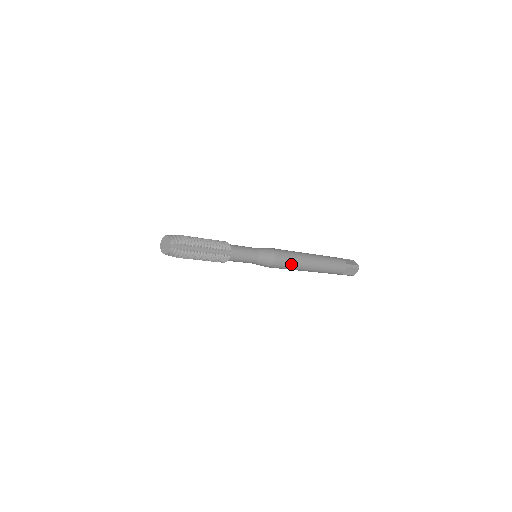
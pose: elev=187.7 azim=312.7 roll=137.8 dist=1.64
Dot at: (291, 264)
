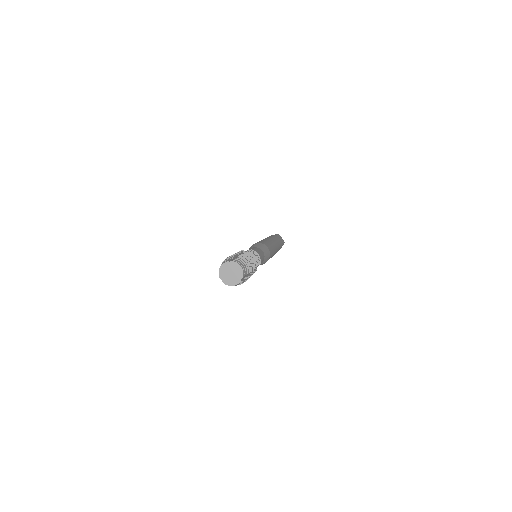
Dot at: occluded
